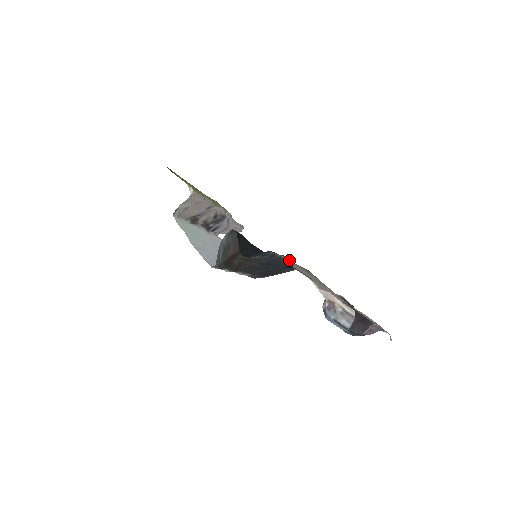
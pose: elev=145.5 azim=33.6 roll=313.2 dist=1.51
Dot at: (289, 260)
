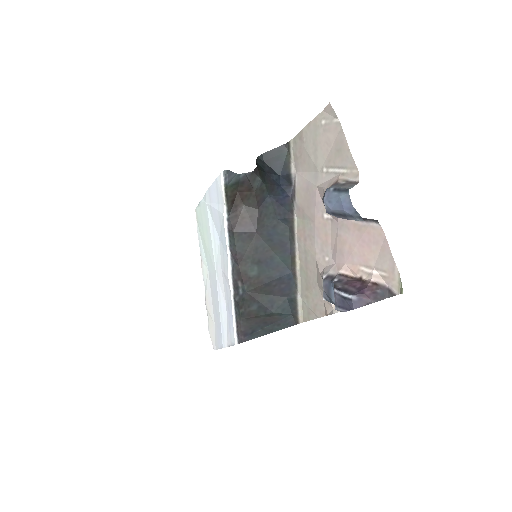
Dot at: (299, 171)
